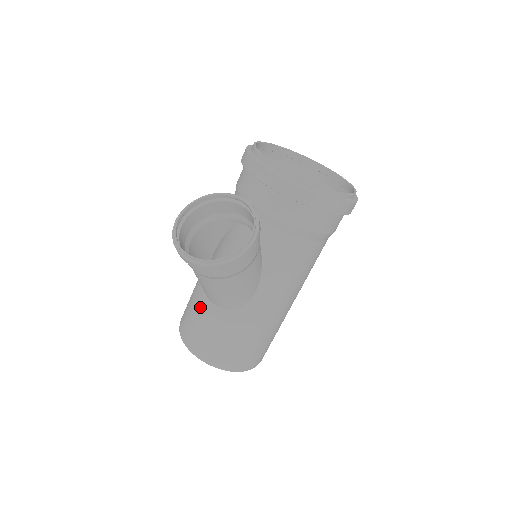
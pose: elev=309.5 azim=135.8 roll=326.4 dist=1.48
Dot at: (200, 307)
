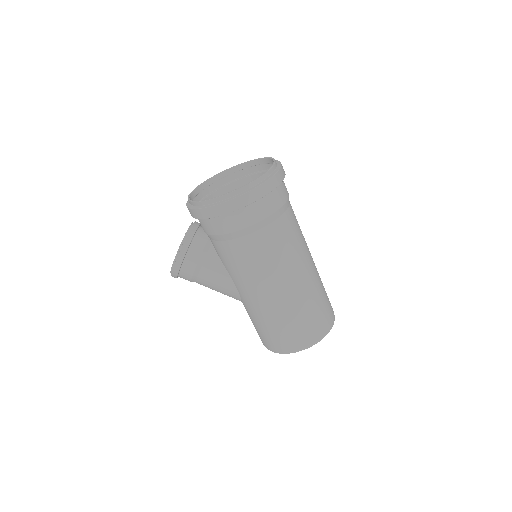
Dot at: occluded
